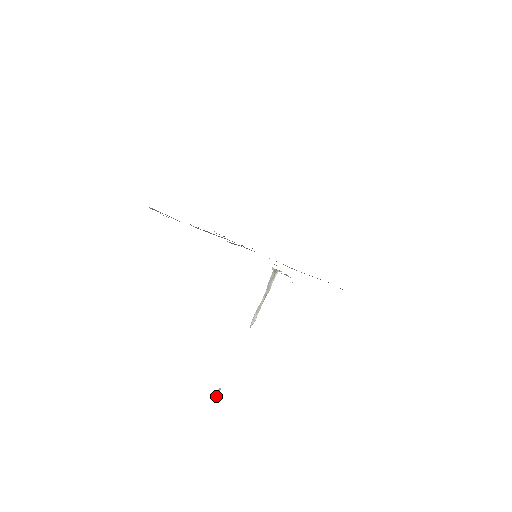
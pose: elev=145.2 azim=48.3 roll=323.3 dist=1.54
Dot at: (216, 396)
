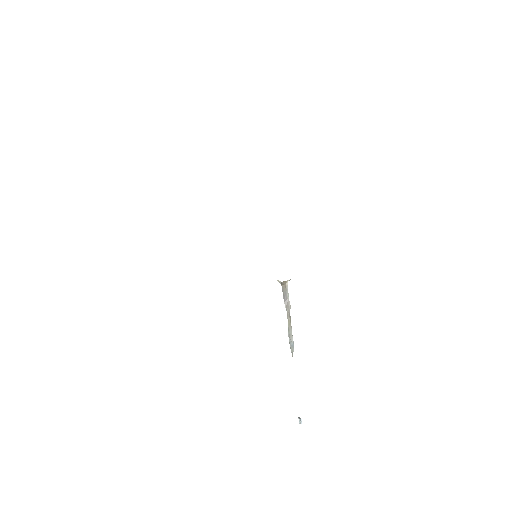
Dot at: (300, 421)
